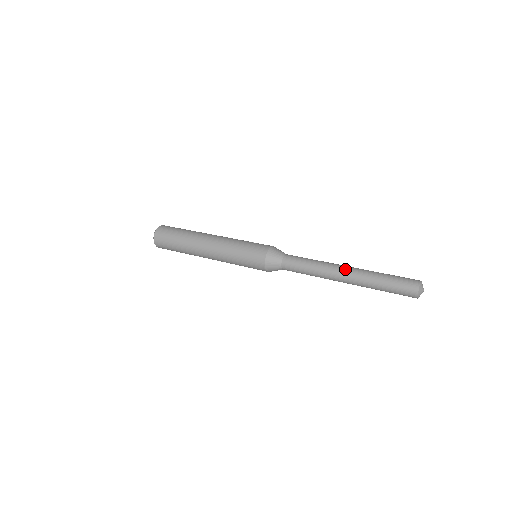
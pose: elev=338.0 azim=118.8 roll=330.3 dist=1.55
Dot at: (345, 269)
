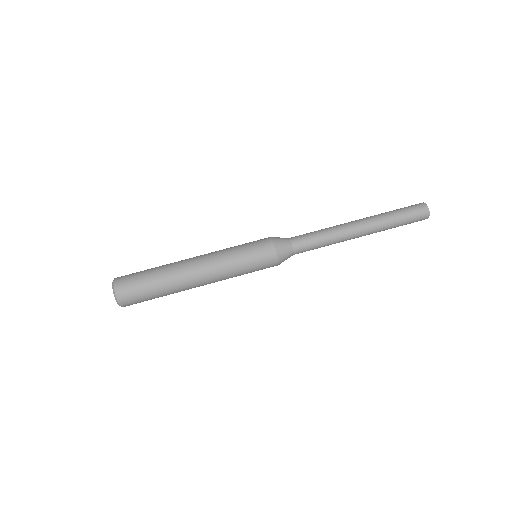
Dot at: occluded
